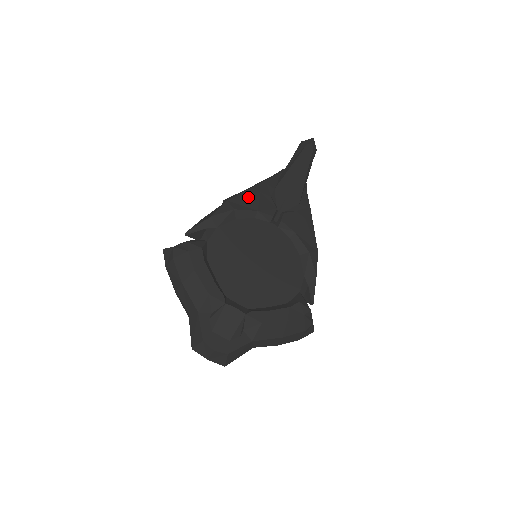
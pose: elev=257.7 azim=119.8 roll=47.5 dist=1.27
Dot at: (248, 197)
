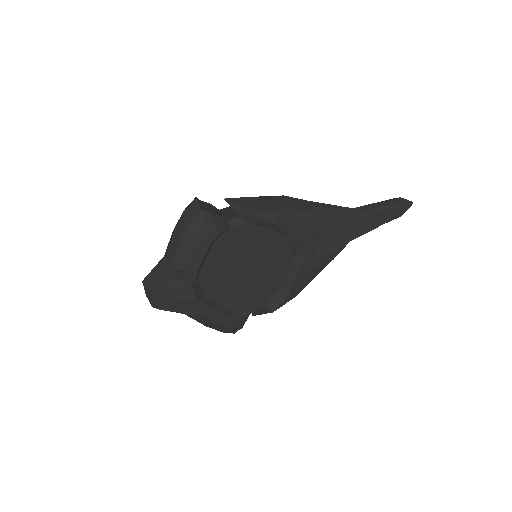
Dot at: (299, 219)
